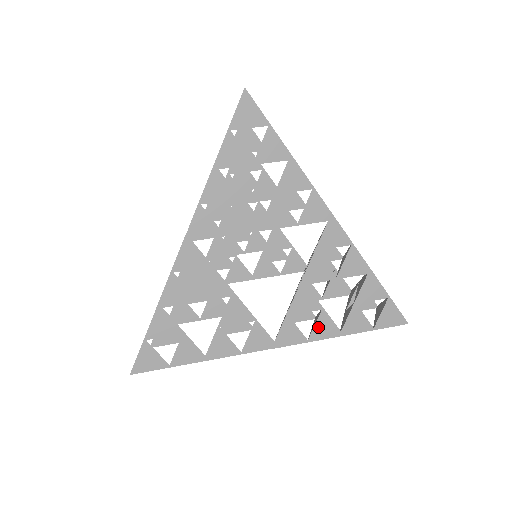
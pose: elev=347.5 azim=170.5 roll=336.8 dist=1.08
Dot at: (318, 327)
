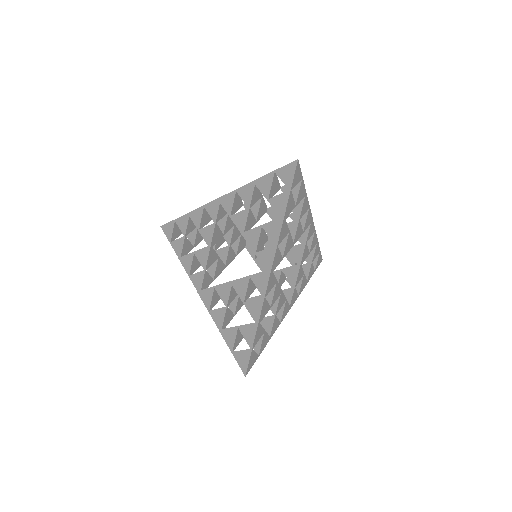
Dot at: (302, 285)
